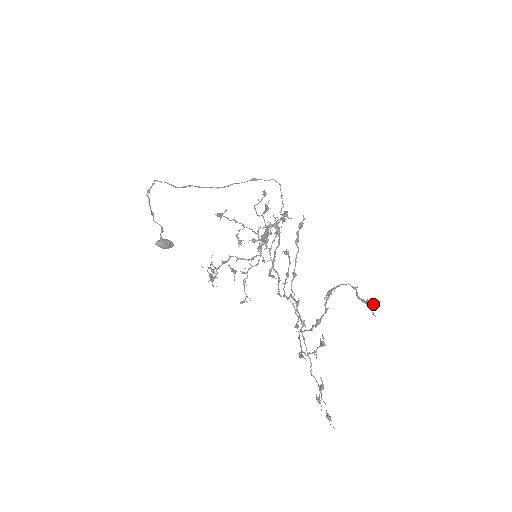
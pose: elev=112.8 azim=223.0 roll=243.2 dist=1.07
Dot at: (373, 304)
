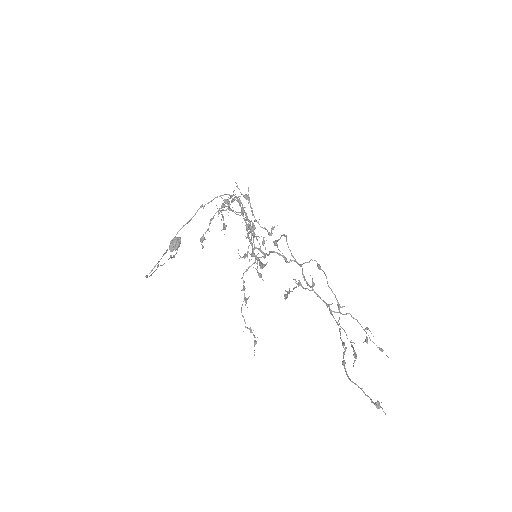
Dot at: (379, 408)
